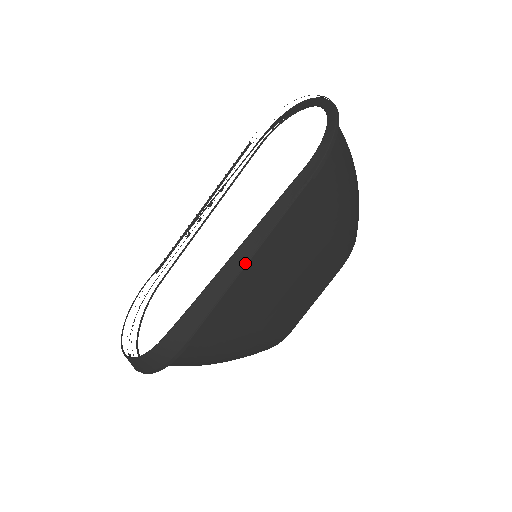
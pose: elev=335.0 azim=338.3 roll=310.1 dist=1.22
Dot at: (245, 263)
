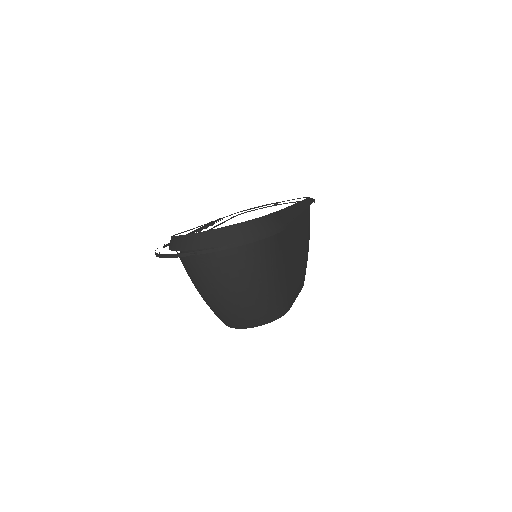
Dot at: (301, 211)
